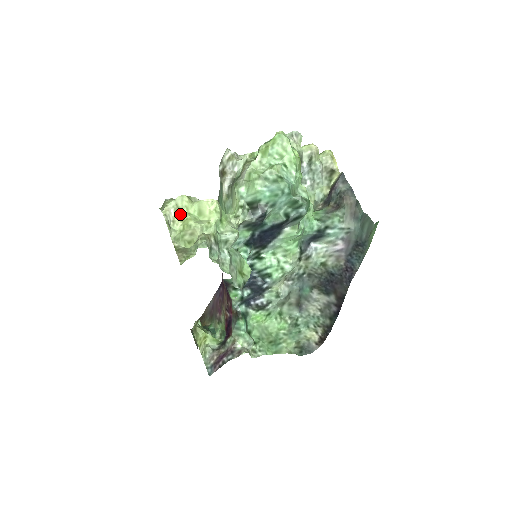
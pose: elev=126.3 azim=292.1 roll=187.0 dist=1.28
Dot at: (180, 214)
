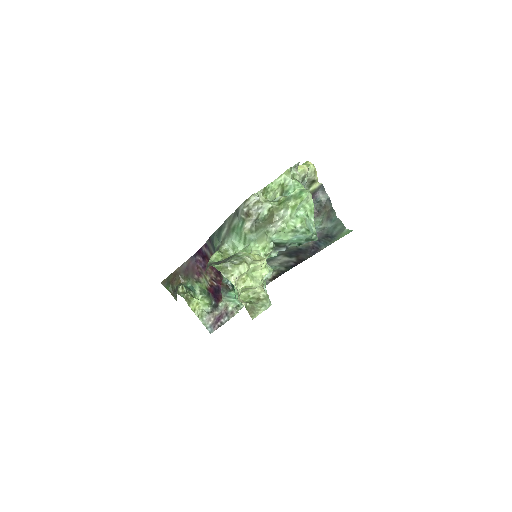
Dot at: (242, 277)
